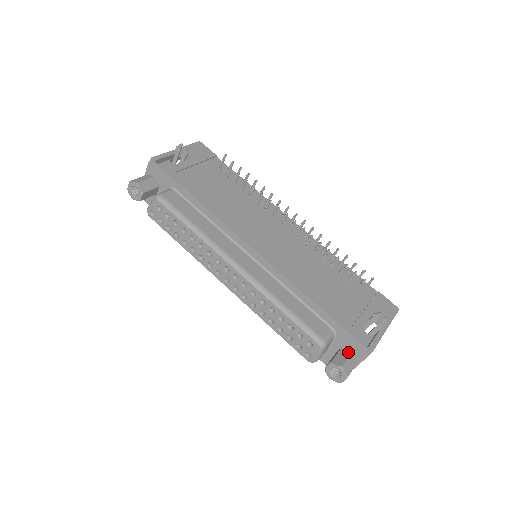
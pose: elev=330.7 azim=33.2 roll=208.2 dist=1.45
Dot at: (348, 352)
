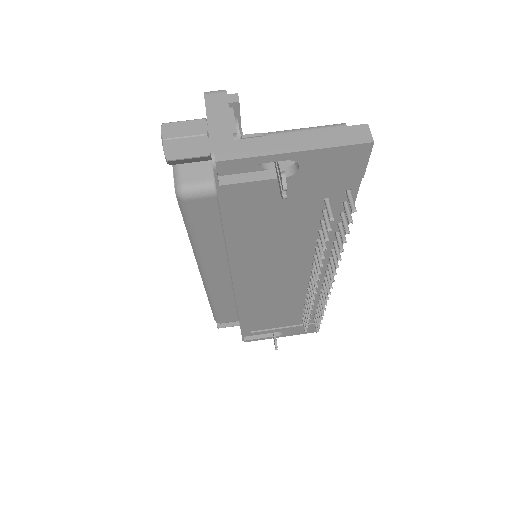
Dot at: (237, 324)
